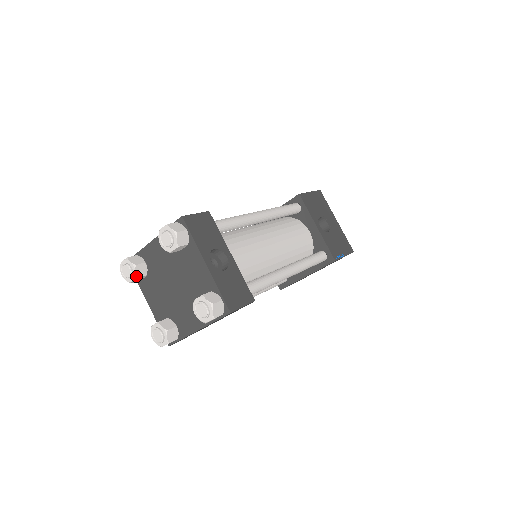
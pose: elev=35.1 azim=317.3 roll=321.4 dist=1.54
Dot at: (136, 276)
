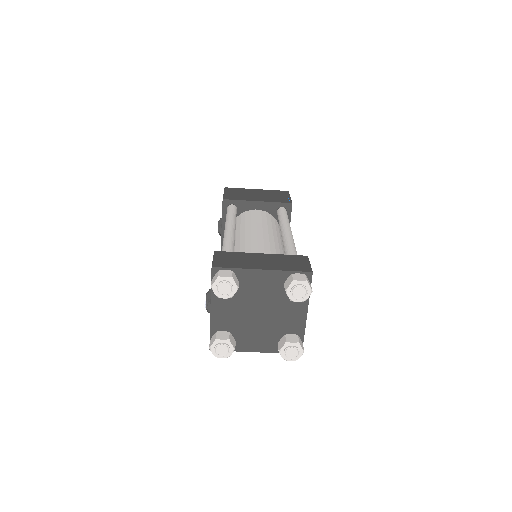
Dot at: (232, 296)
